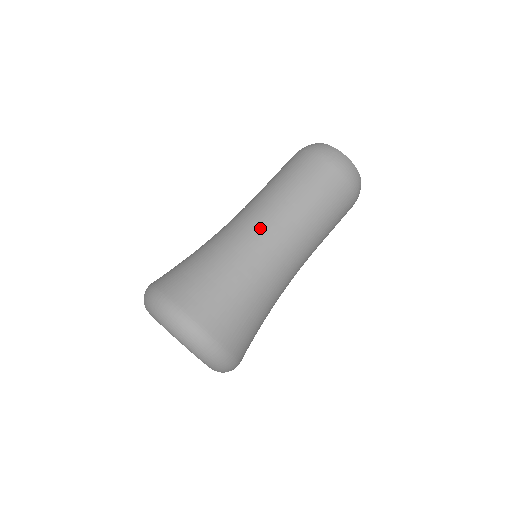
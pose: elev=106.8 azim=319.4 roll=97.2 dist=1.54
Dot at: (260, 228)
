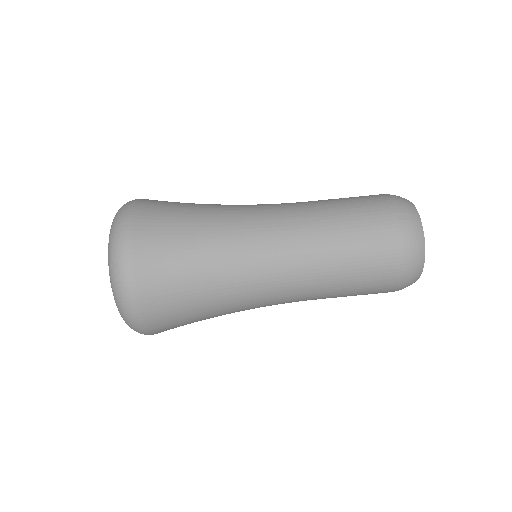
Dot at: (270, 223)
